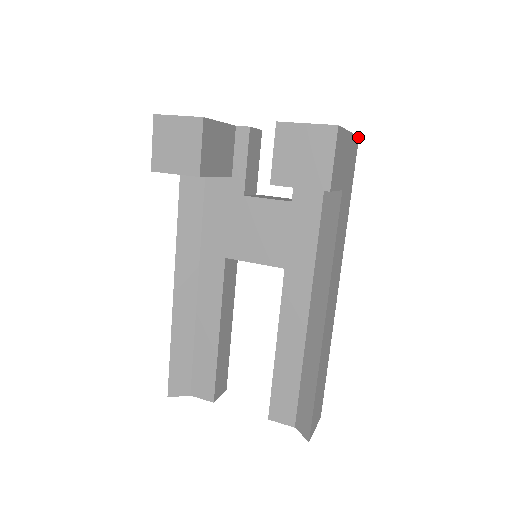
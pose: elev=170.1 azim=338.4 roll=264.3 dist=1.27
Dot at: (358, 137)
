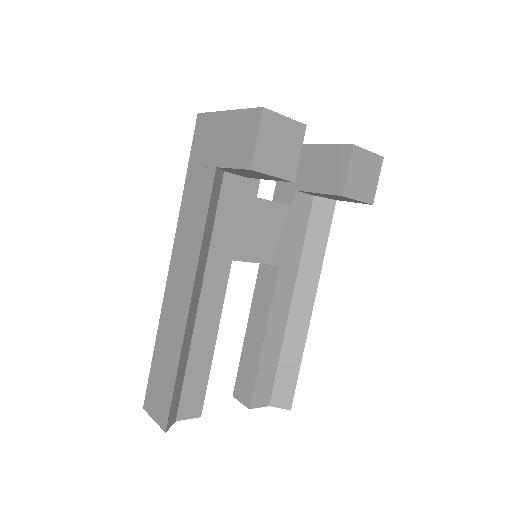
Dot at: occluded
